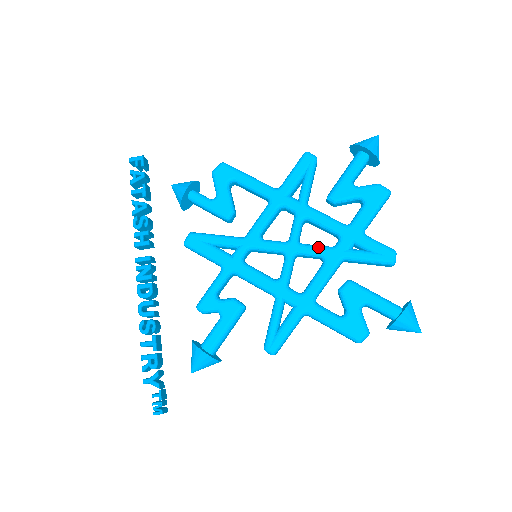
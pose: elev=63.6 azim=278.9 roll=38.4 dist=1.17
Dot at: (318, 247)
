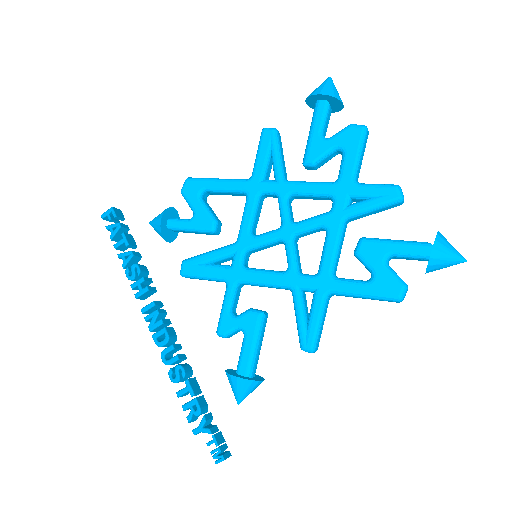
Dot at: (314, 218)
